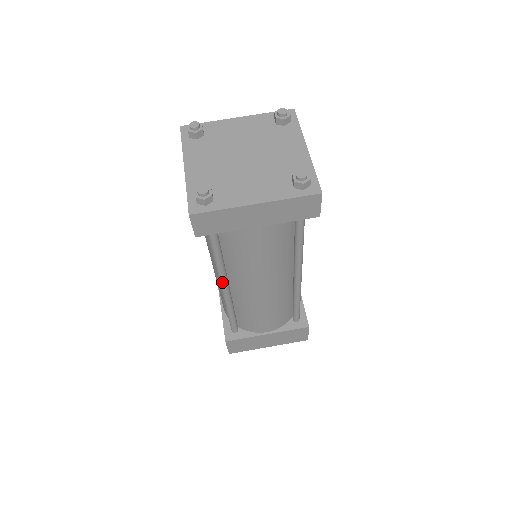
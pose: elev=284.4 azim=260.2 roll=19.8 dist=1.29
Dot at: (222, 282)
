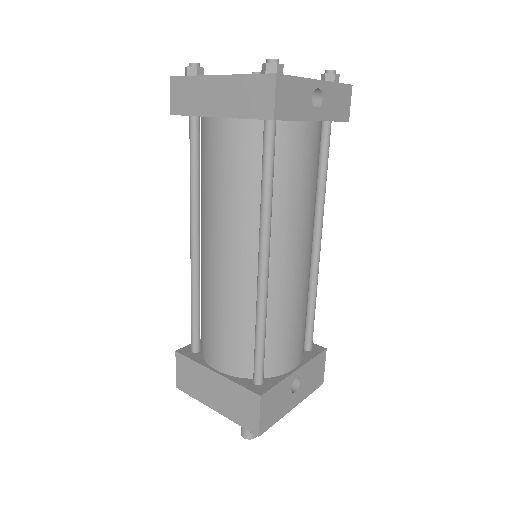
Dot at: (191, 227)
